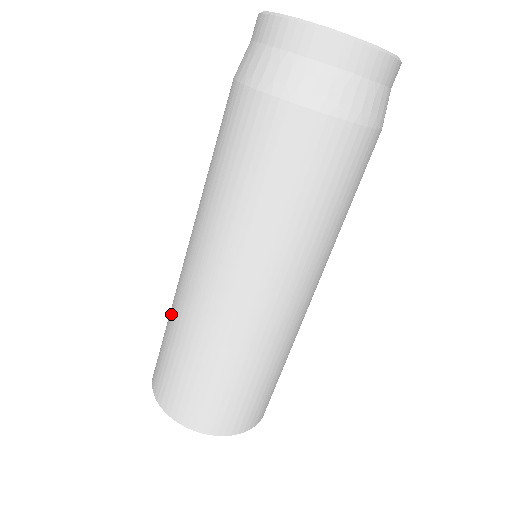
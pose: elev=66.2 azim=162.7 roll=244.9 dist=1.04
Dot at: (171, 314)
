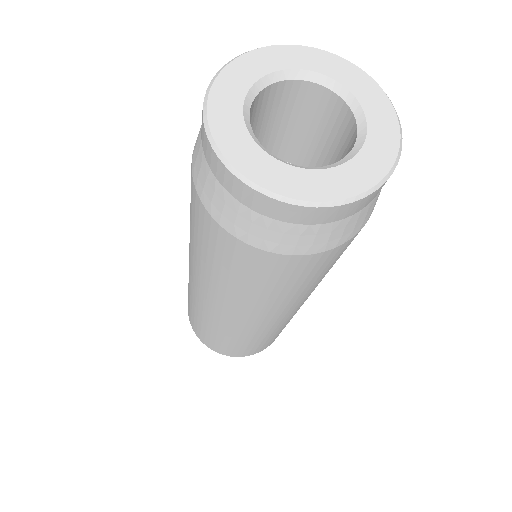
Dot at: occluded
